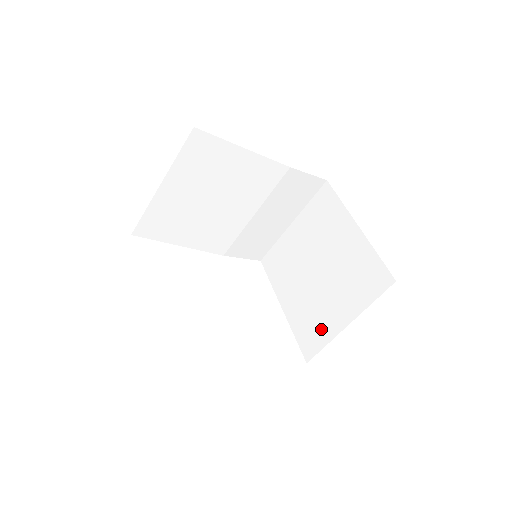
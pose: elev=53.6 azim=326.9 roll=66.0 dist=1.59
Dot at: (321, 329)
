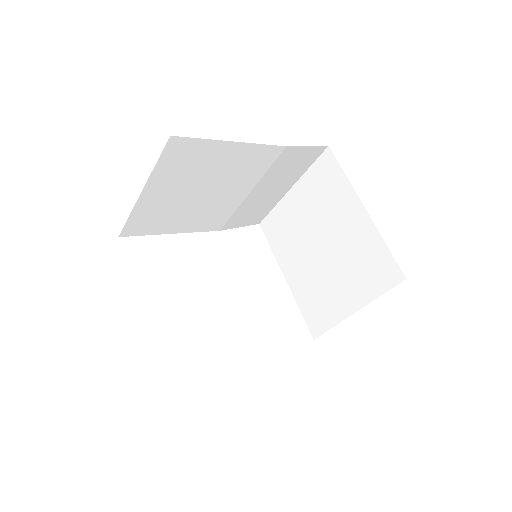
Dot at: (327, 310)
